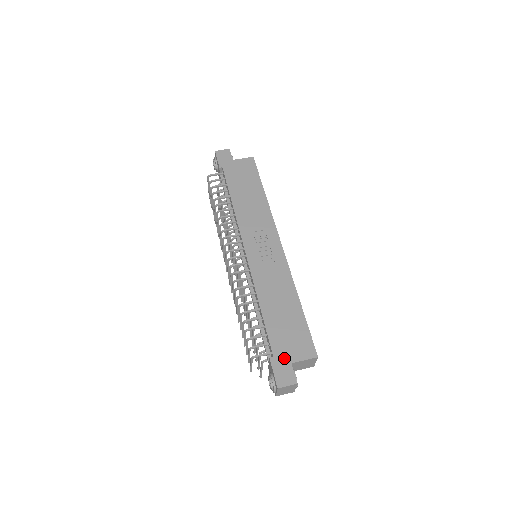
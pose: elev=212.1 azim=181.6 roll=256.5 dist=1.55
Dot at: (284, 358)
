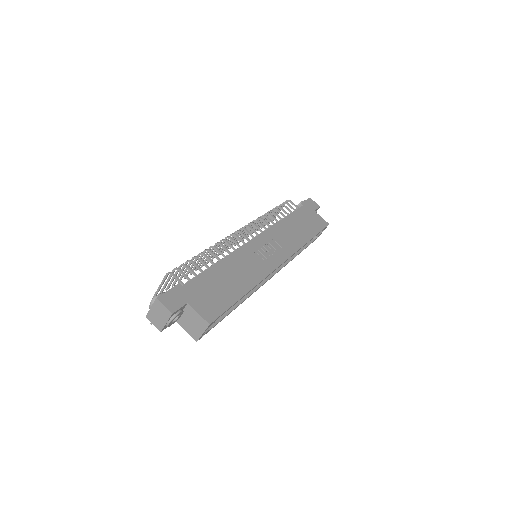
Dot at: (188, 295)
